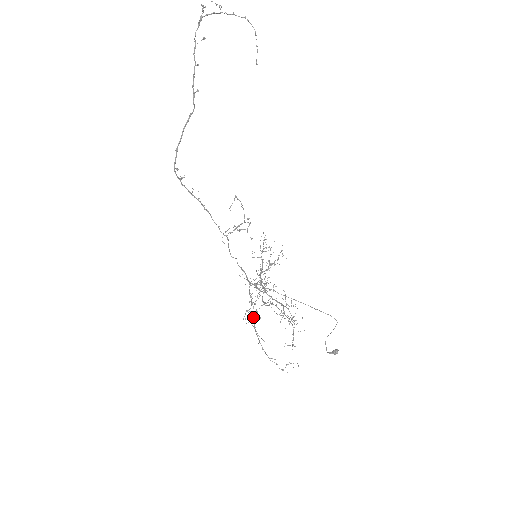
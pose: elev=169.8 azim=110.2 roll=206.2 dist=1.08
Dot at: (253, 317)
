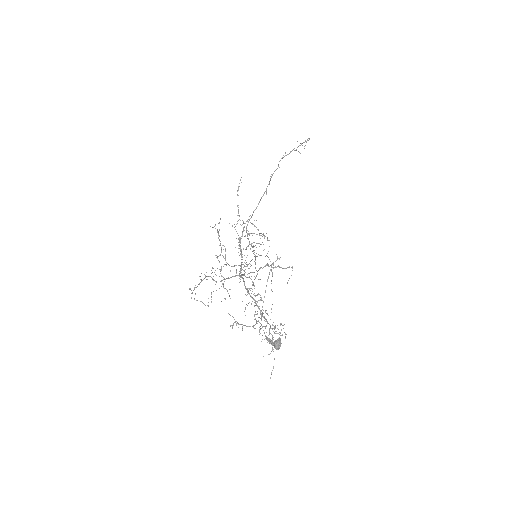
Dot at: occluded
